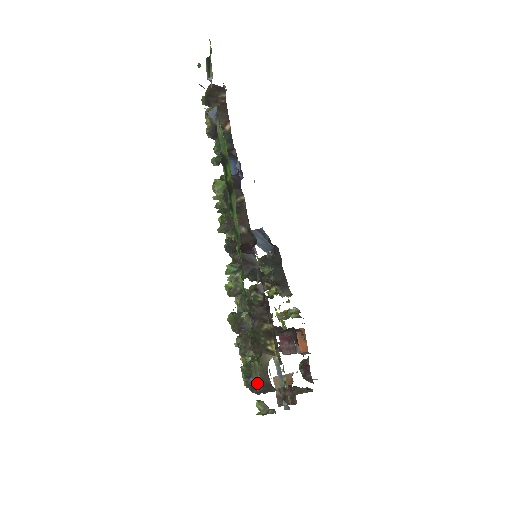
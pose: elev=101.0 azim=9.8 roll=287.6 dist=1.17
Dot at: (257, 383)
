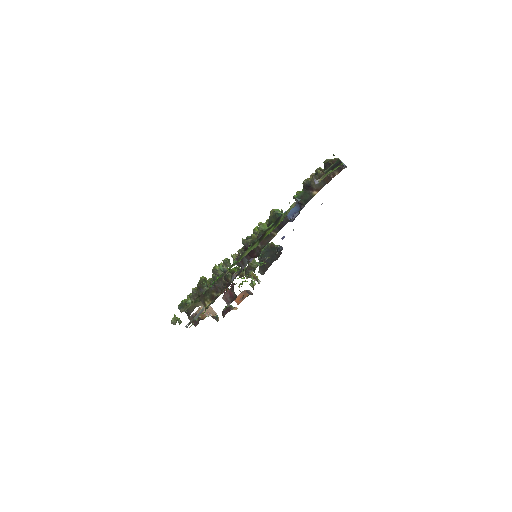
Dot at: (182, 311)
